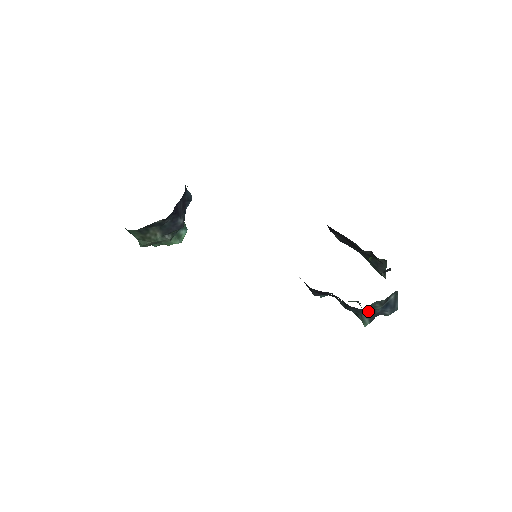
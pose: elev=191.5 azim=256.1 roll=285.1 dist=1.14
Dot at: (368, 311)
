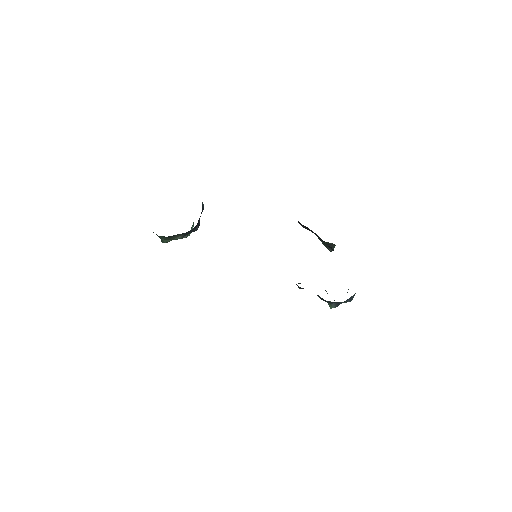
Dot at: (336, 302)
